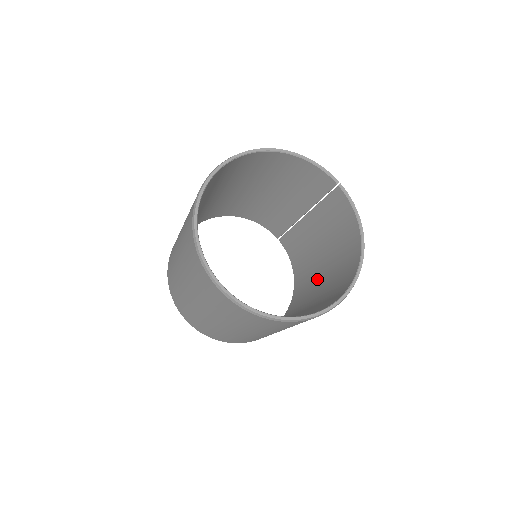
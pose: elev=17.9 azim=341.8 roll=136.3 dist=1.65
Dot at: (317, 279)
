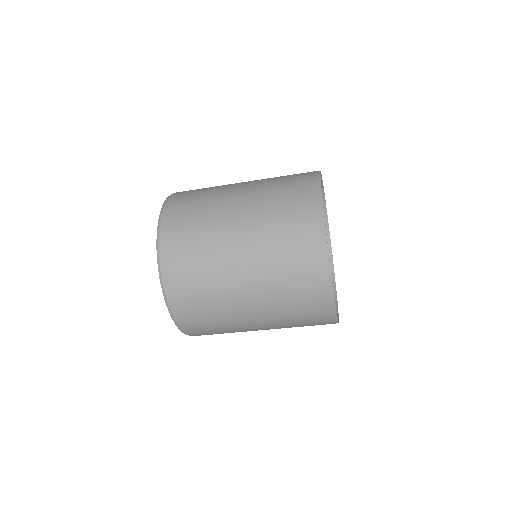
Dot at: occluded
